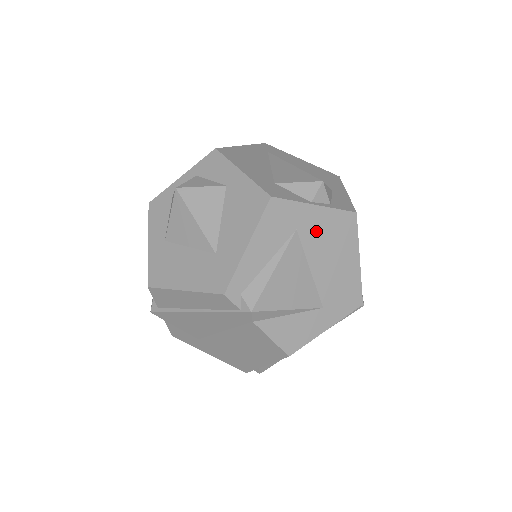
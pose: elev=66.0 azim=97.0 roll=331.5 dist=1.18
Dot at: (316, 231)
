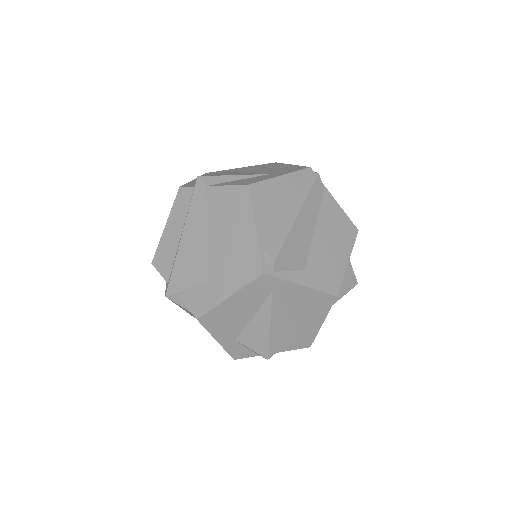
Dot at: (246, 169)
